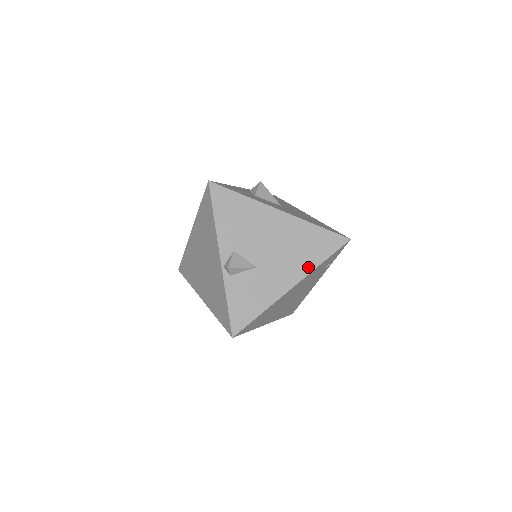
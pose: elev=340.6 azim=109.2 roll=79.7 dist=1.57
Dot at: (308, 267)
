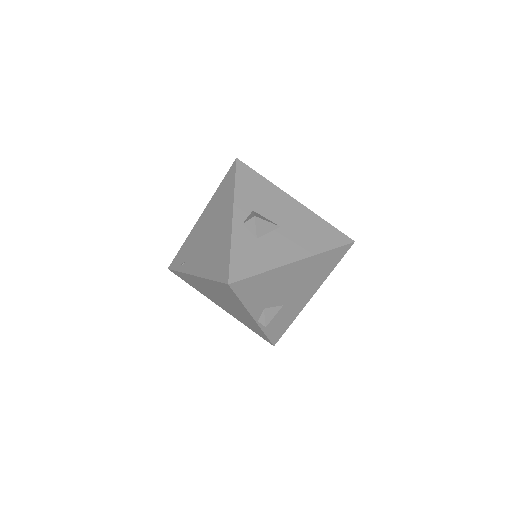
Dot at: (323, 279)
